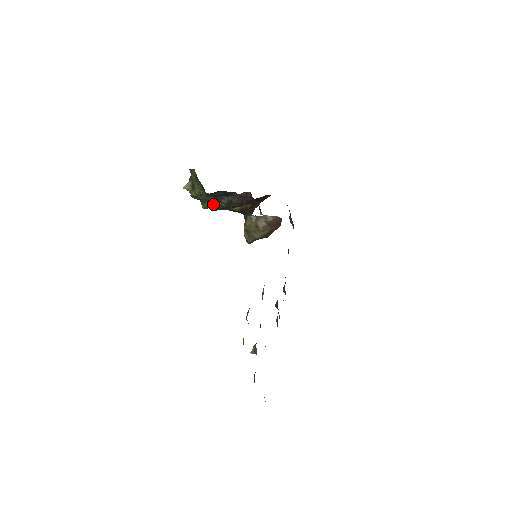
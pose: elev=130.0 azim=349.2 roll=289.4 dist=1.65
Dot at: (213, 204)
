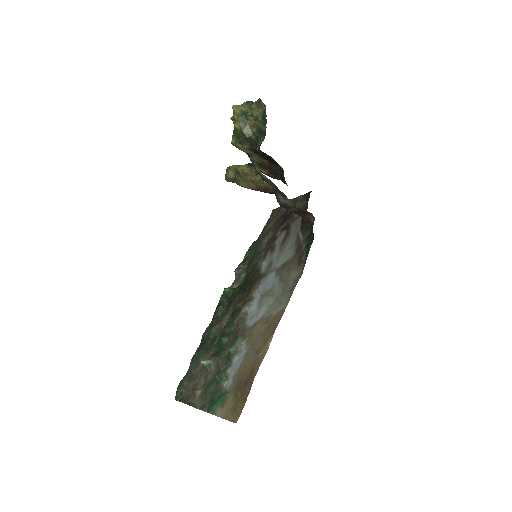
Dot at: (247, 152)
